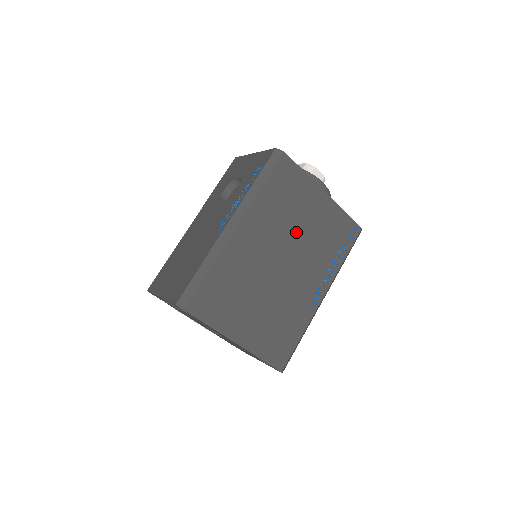
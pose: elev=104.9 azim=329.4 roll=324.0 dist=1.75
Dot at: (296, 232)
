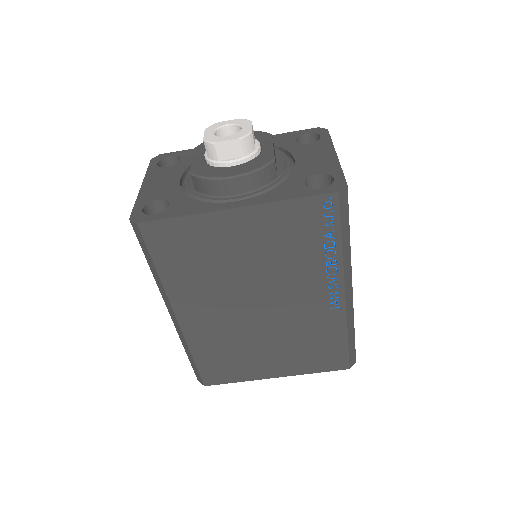
Dot at: (242, 273)
